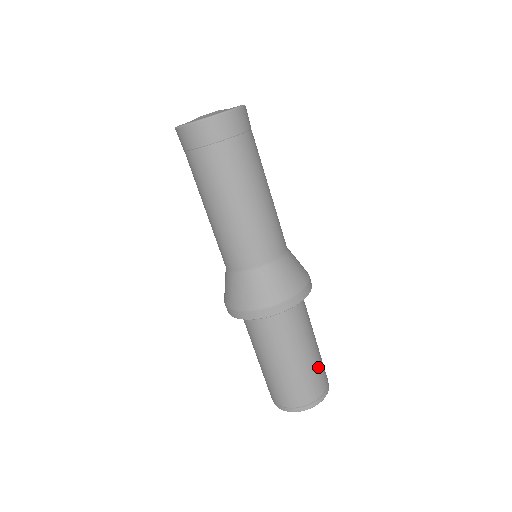
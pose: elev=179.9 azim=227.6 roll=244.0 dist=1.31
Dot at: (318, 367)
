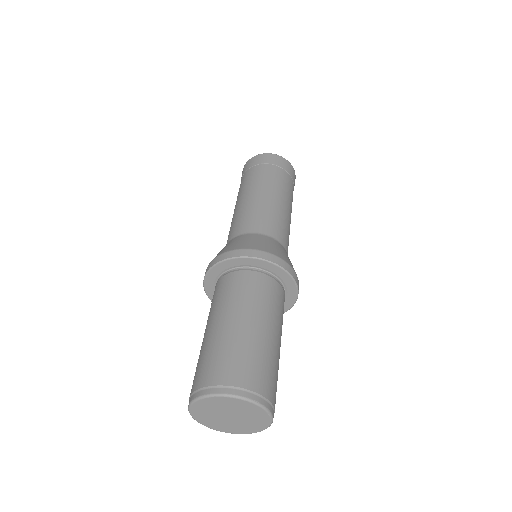
Dot at: (272, 363)
